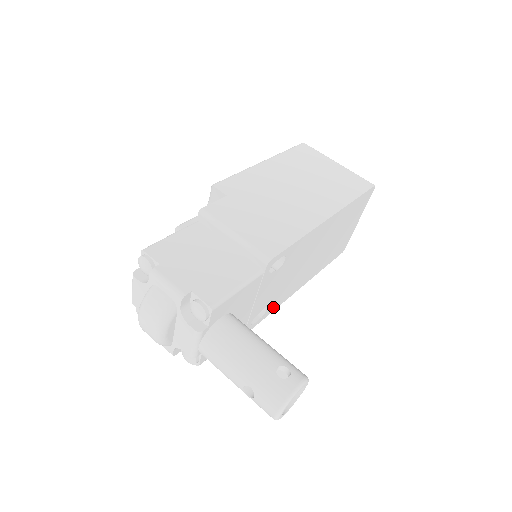
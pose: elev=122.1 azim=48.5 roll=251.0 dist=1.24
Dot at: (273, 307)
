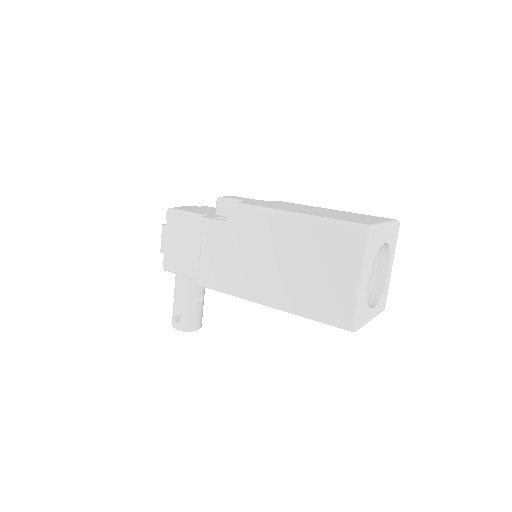
Dot at: occluded
